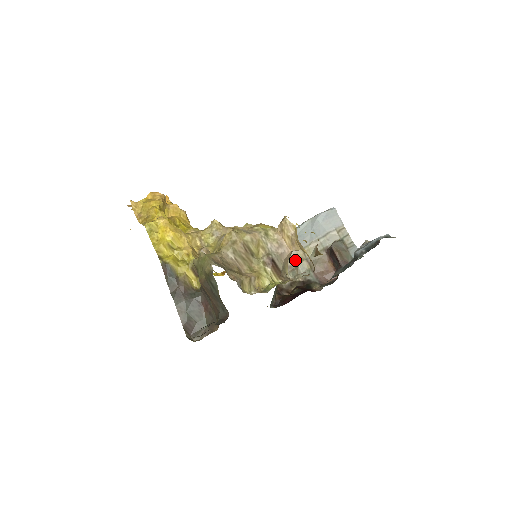
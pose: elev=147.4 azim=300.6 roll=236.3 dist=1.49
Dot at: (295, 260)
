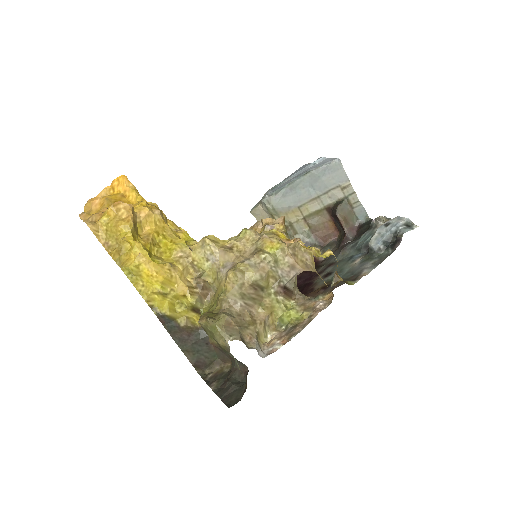
Dot at: (290, 219)
